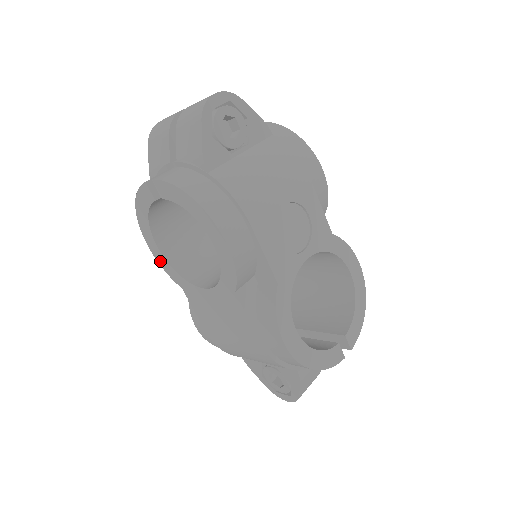
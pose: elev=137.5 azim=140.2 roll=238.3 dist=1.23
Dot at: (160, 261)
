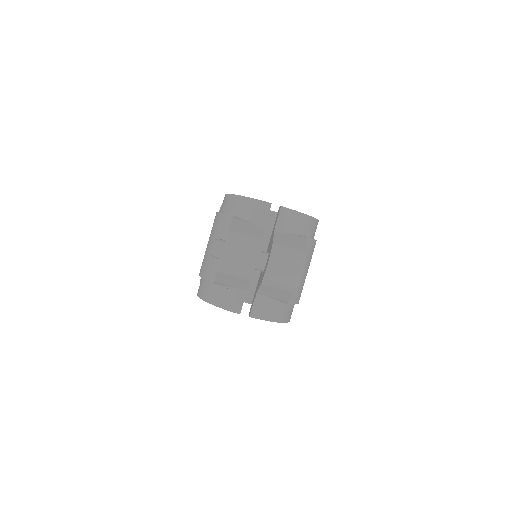
Dot at: occluded
